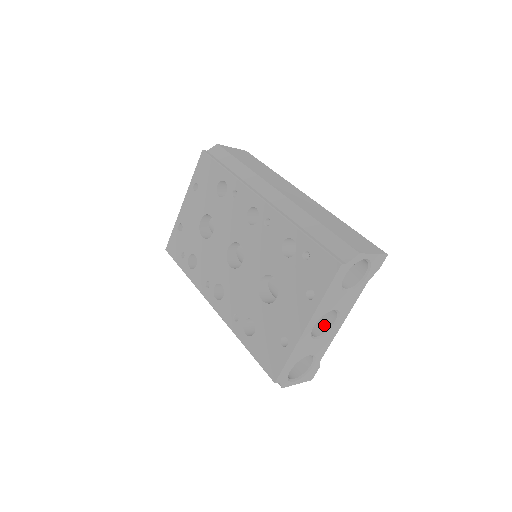
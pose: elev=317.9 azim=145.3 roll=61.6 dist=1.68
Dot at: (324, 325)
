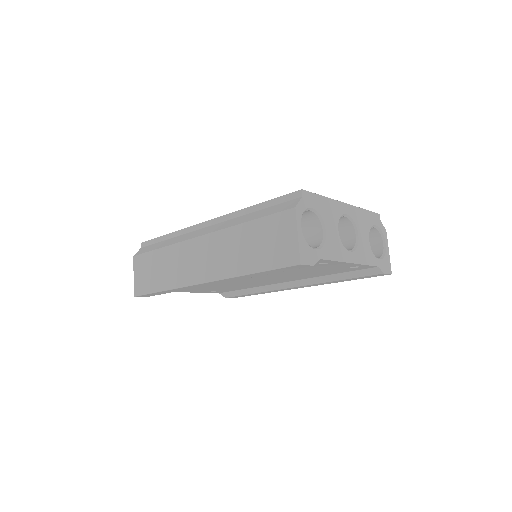
Dot at: occluded
